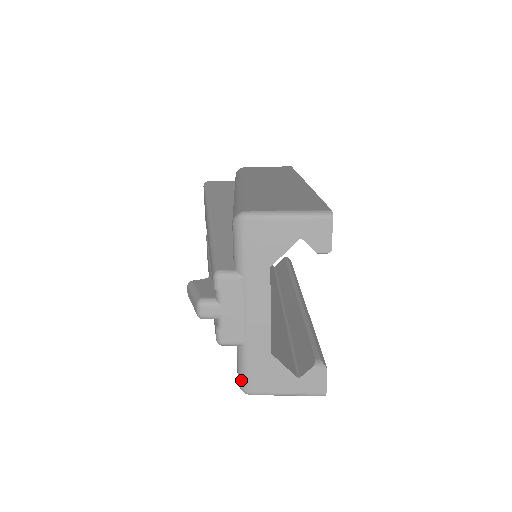
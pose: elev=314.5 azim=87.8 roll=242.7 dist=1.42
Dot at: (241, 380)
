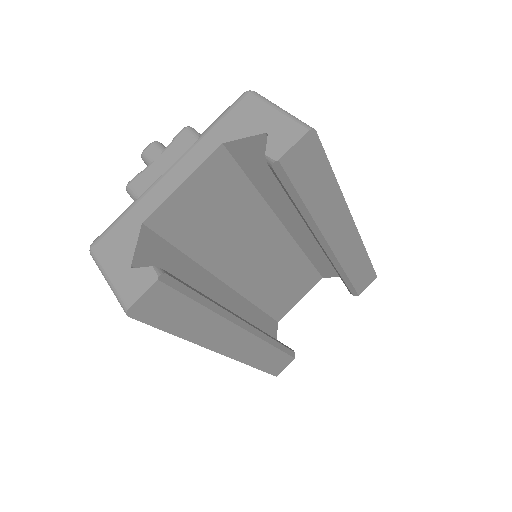
Dot at: (102, 233)
